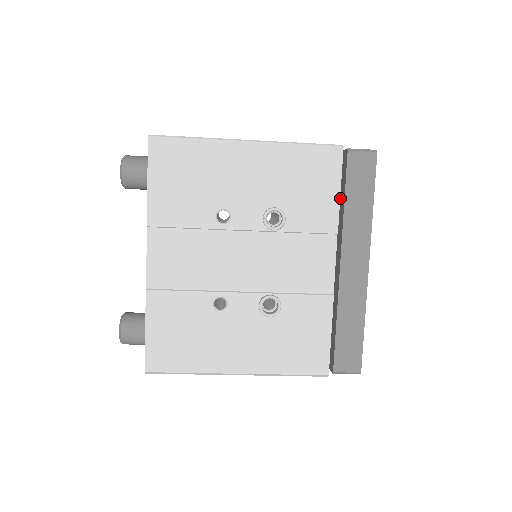
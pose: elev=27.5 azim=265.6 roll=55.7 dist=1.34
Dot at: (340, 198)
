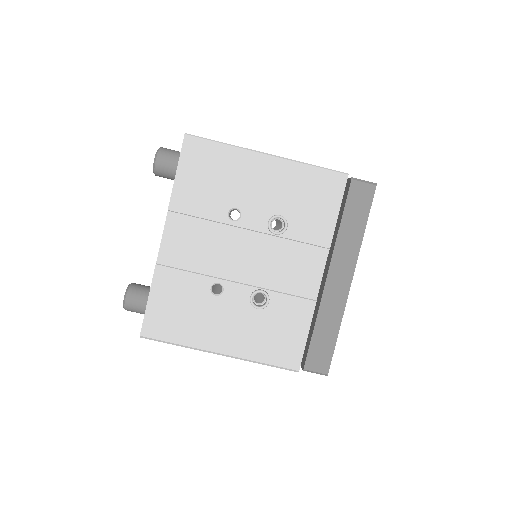
Dot at: (338, 219)
